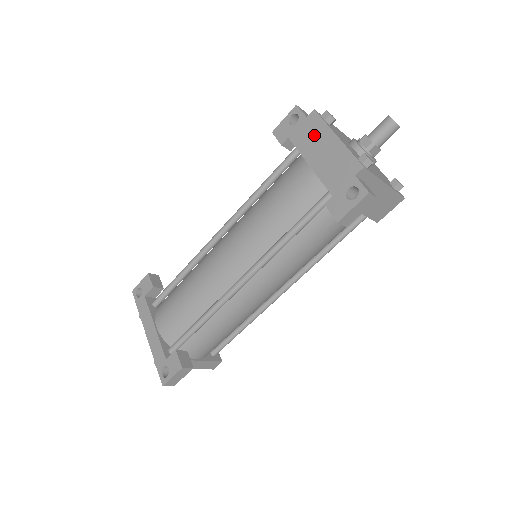
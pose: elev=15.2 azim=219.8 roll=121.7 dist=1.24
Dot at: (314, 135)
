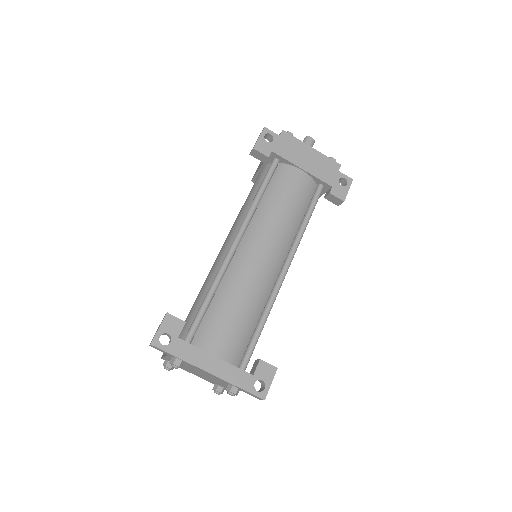
Dot at: (294, 148)
